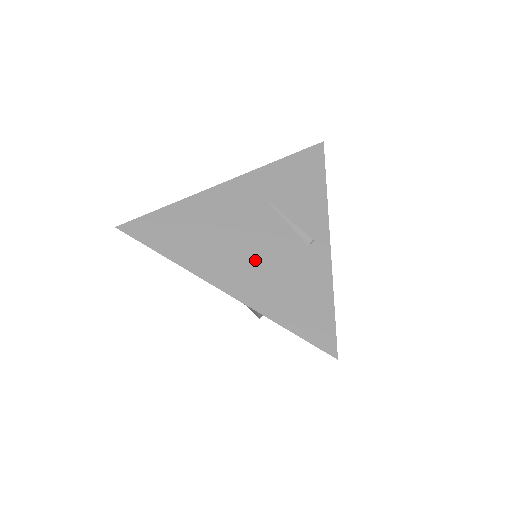
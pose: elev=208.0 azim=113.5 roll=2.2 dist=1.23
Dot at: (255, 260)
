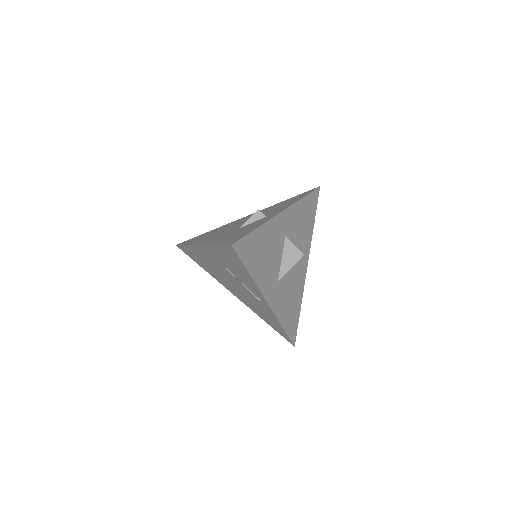
Dot at: (238, 292)
